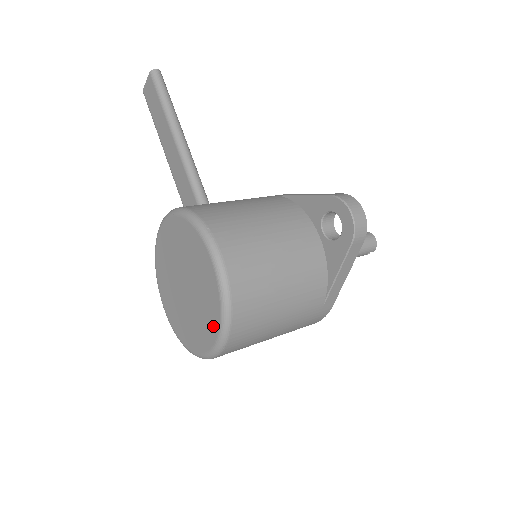
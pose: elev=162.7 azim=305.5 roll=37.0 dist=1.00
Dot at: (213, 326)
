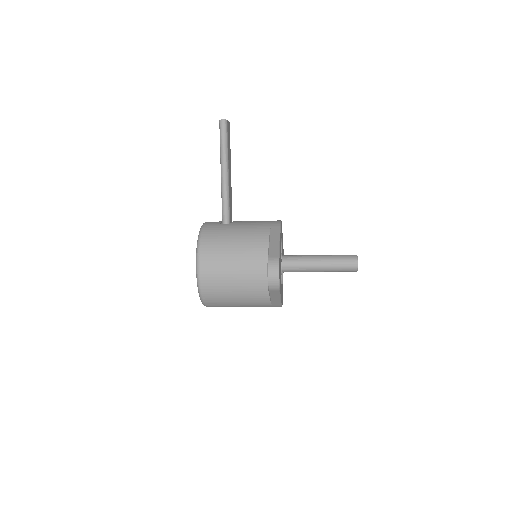
Dot at: occluded
